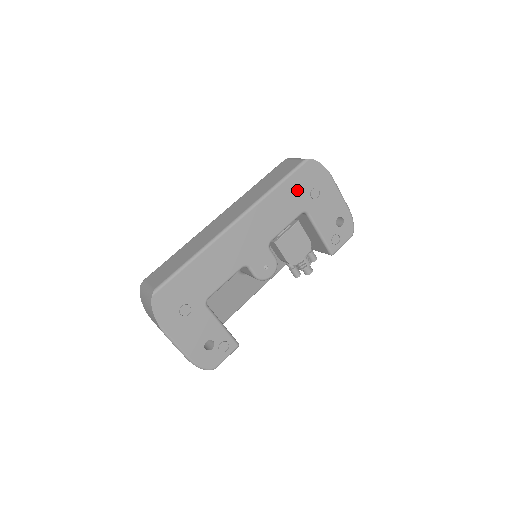
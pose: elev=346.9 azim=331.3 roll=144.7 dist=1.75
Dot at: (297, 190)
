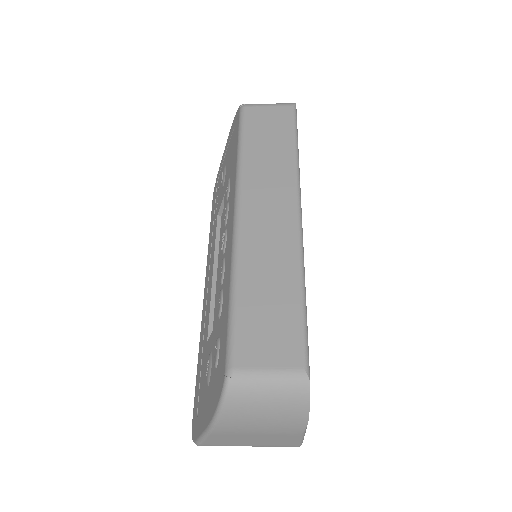
Dot at: occluded
